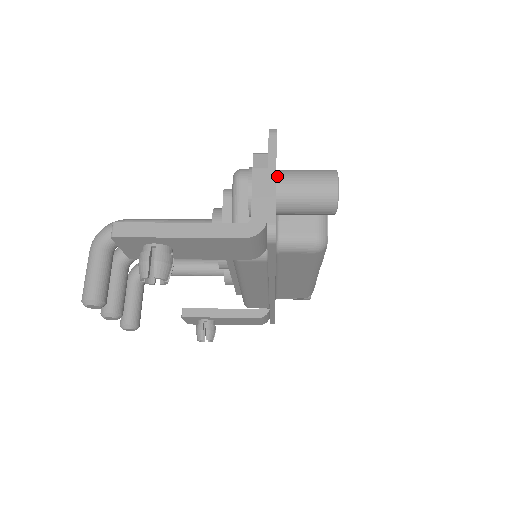
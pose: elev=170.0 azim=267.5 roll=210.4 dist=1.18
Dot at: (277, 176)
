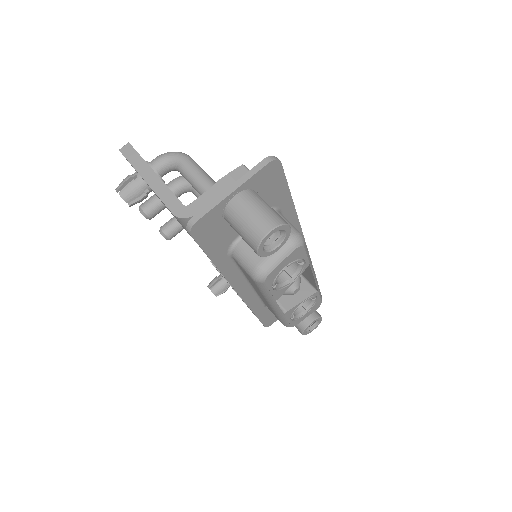
Dot at: (240, 193)
